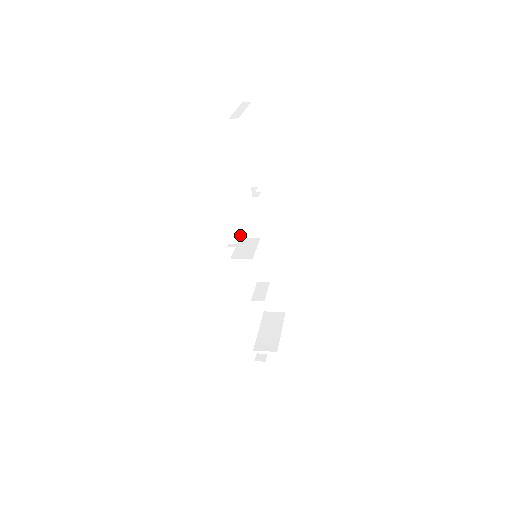
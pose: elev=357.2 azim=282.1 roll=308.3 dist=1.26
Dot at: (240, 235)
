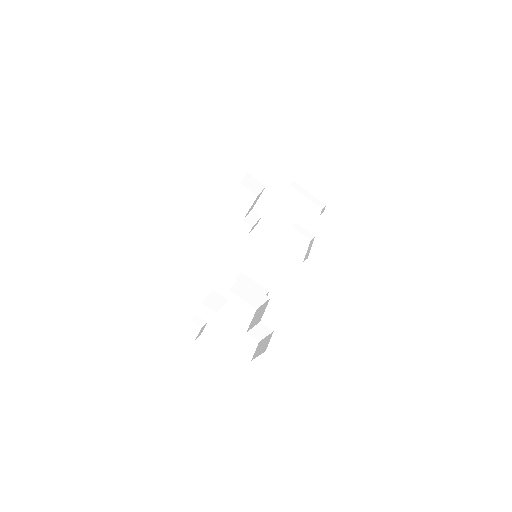
Dot at: occluded
